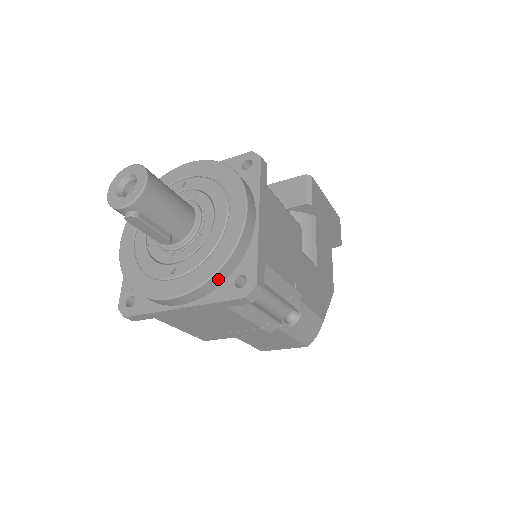
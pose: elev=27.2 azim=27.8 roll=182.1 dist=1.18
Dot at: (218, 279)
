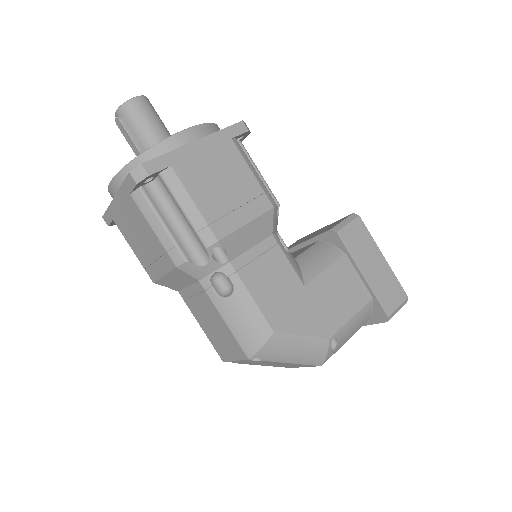
Dot at: occluded
